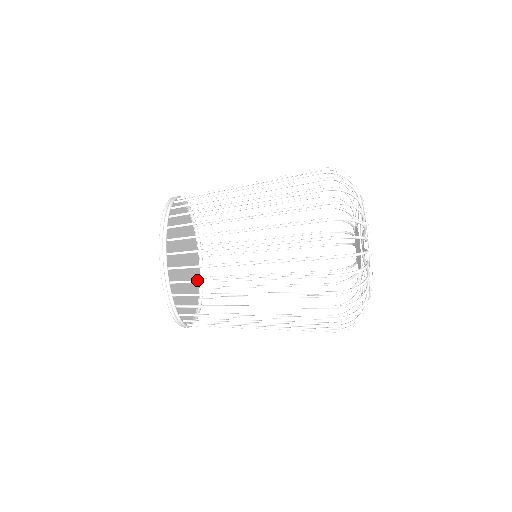
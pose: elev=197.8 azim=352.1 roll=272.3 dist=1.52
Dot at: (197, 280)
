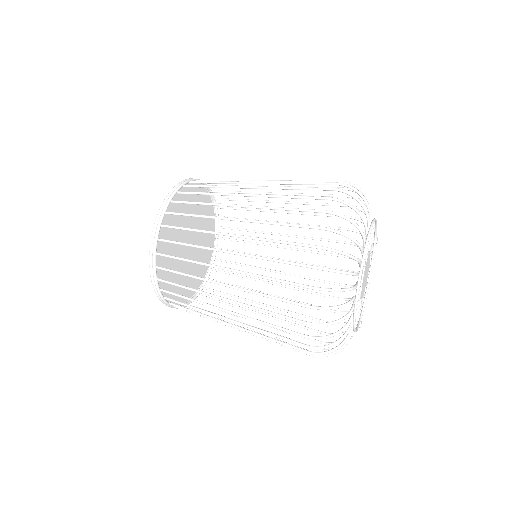
Dot at: occluded
